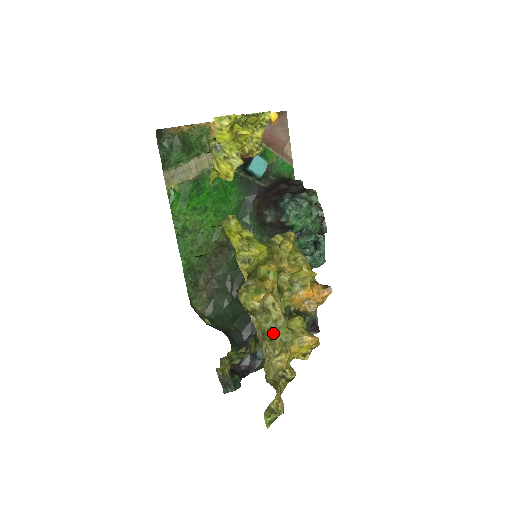
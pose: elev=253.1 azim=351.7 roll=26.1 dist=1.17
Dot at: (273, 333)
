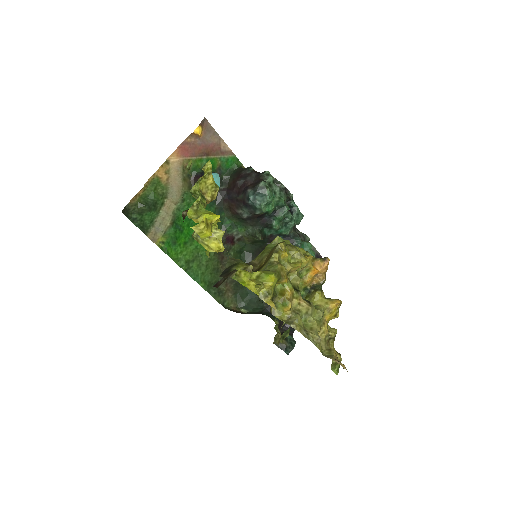
Dot at: (309, 321)
